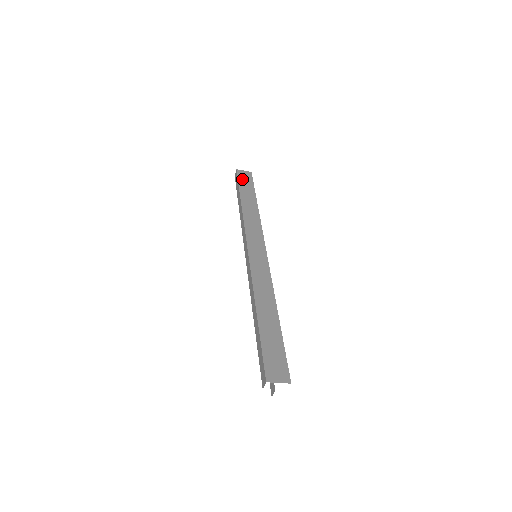
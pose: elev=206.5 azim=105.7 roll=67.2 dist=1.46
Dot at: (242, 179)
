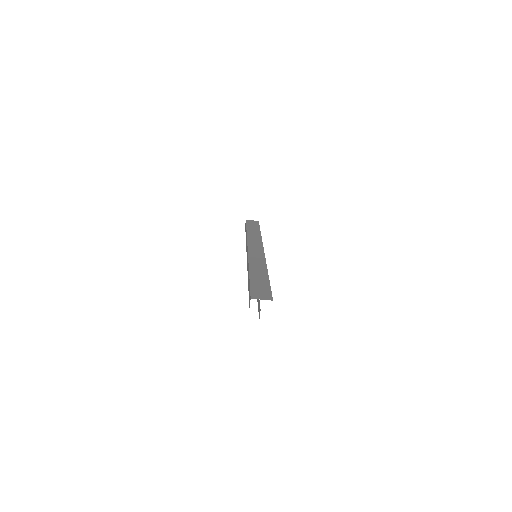
Dot at: (250, 223)
